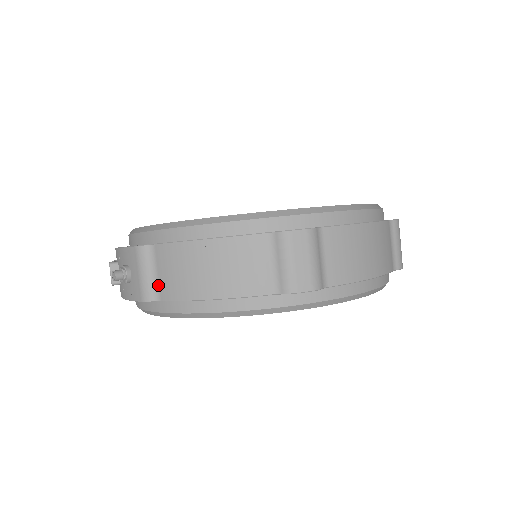
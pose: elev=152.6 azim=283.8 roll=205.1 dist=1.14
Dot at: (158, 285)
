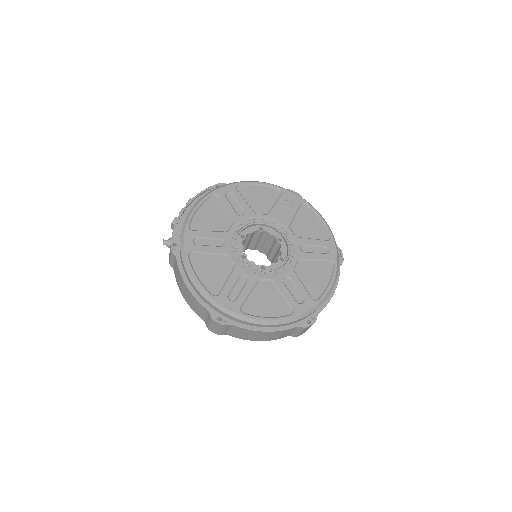
Dot at: (174, 267)
